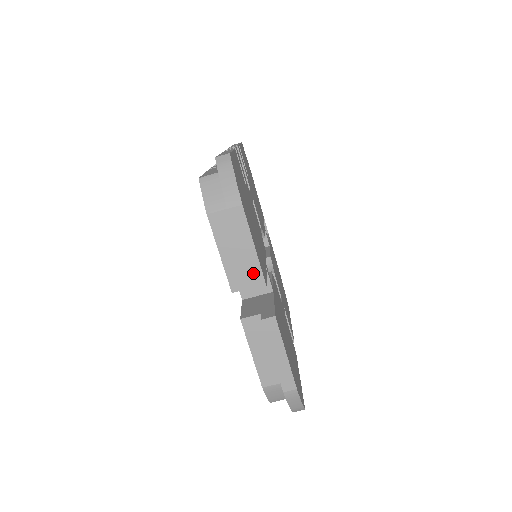
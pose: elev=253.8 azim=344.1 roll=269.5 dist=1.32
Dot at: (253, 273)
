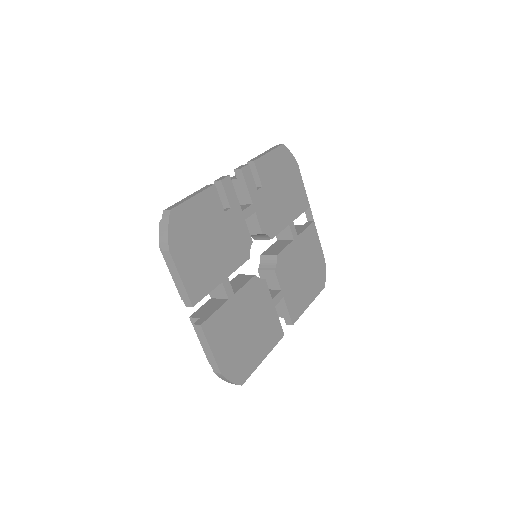
Dot at: (183, 295)
